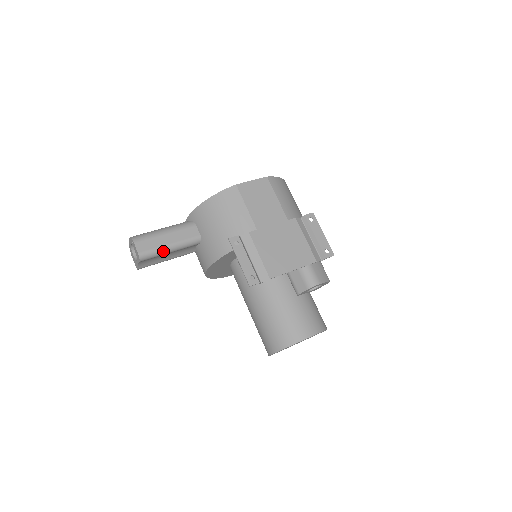
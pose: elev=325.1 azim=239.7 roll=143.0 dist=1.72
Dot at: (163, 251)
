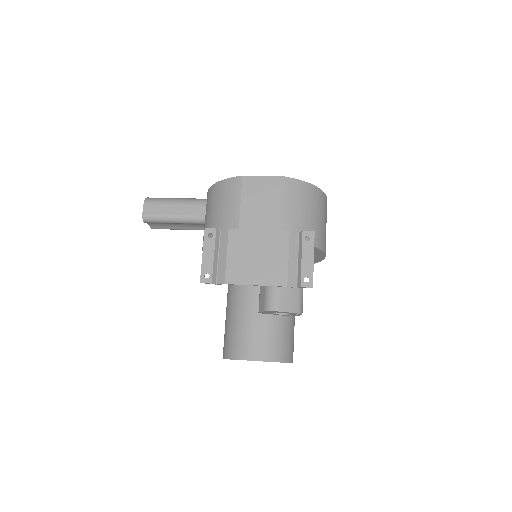
Dot at: (166, 220)
